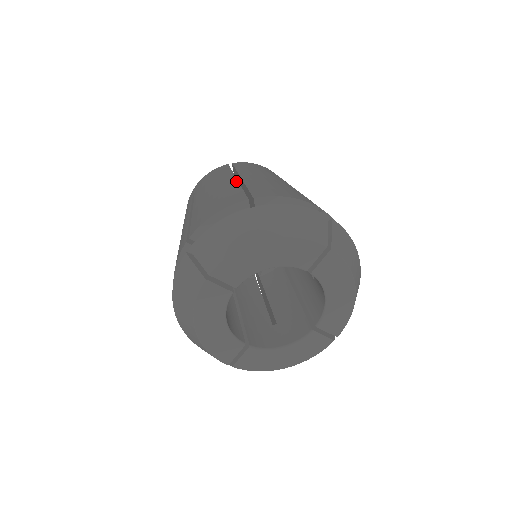
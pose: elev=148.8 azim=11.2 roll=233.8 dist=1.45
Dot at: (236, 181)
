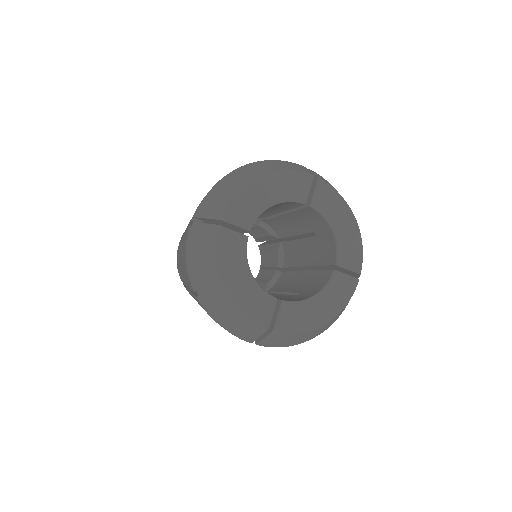
Dot at: occluded
